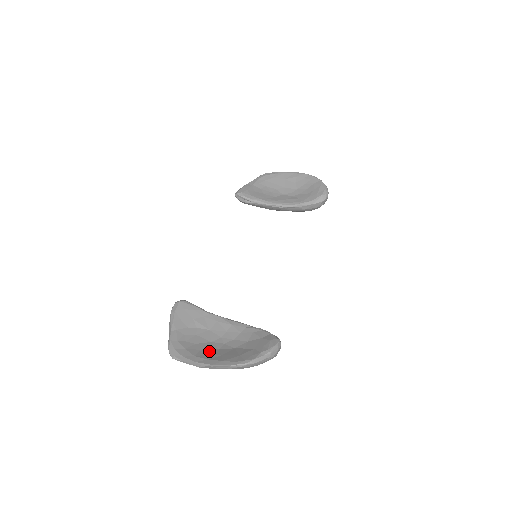
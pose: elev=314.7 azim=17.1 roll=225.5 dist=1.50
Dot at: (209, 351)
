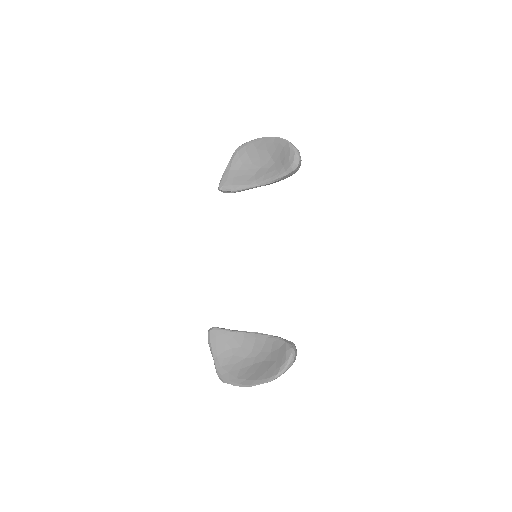
Dot at: (246, 369)
